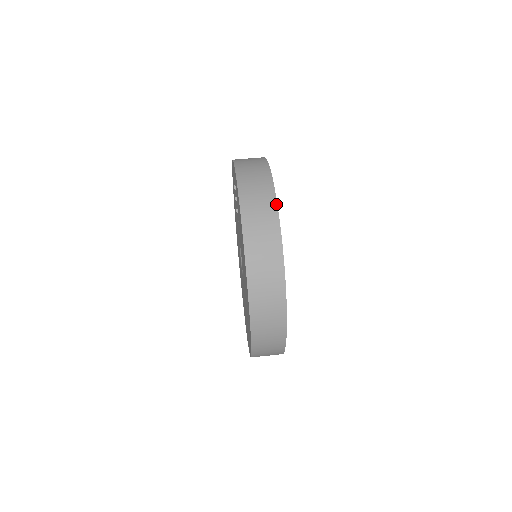
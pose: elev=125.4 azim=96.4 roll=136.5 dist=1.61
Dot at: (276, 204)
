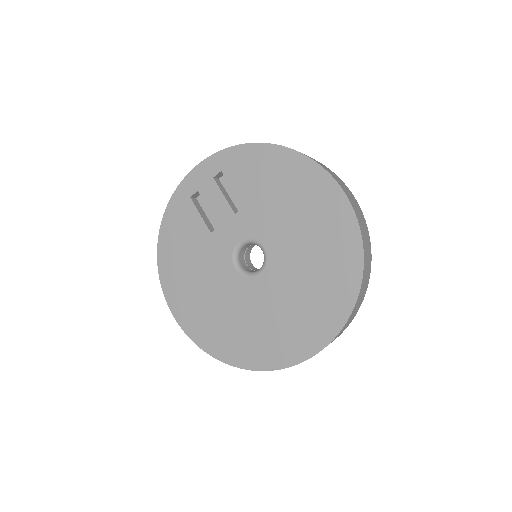
Dot at: occluded
